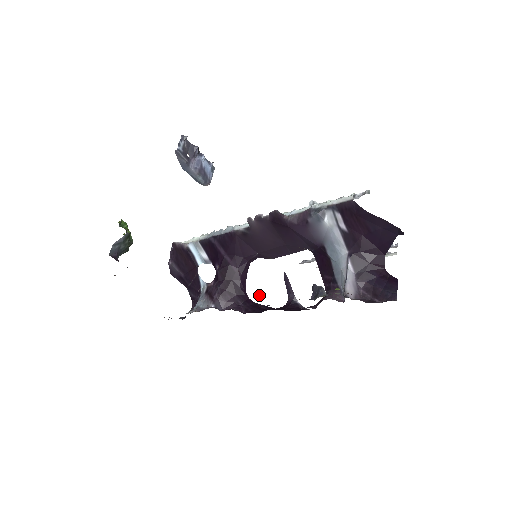
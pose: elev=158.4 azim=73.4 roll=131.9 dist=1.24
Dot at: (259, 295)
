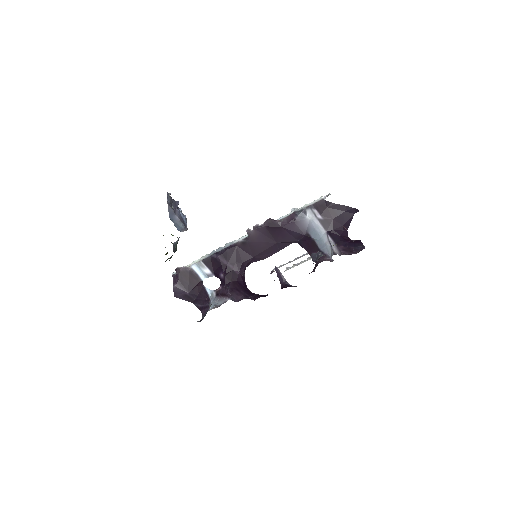
Dot at: occluded
